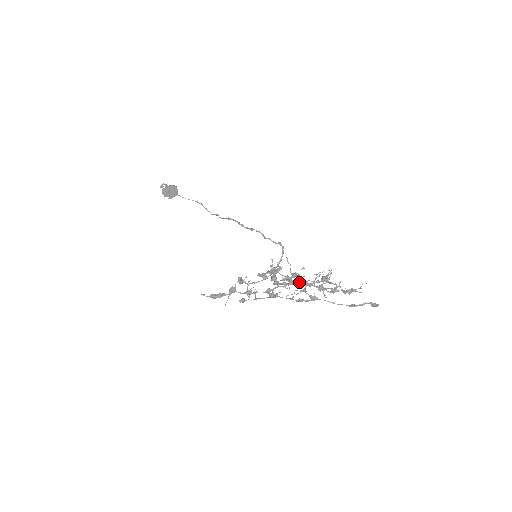
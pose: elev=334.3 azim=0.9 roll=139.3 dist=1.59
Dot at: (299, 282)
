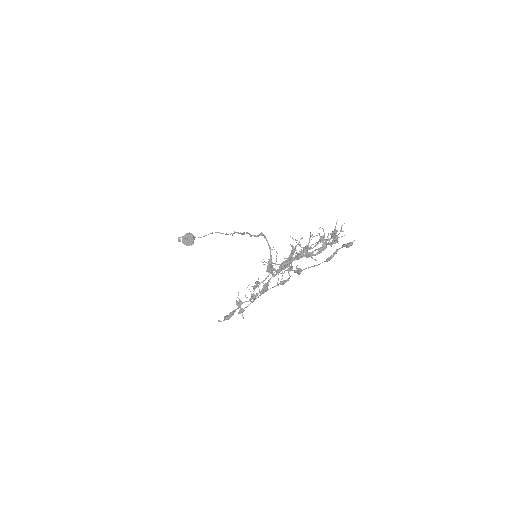
Dot at: (285, 262)
